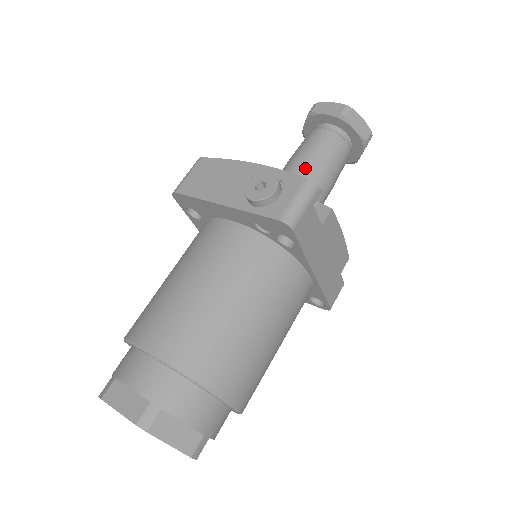
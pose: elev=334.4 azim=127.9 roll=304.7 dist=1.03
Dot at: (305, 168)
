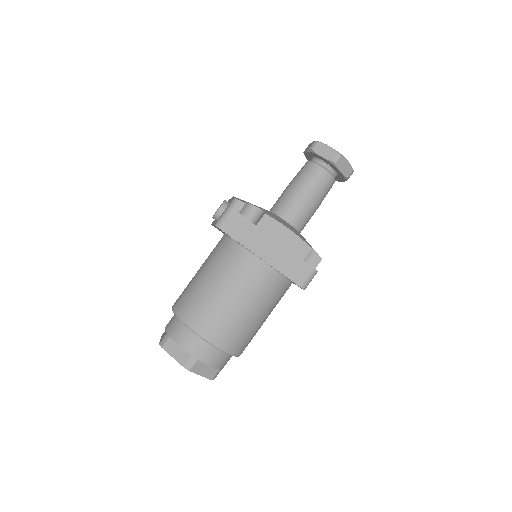
Dot at: (285, 192)
